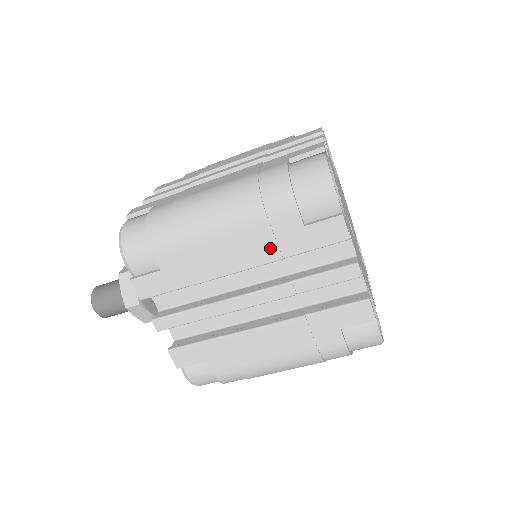
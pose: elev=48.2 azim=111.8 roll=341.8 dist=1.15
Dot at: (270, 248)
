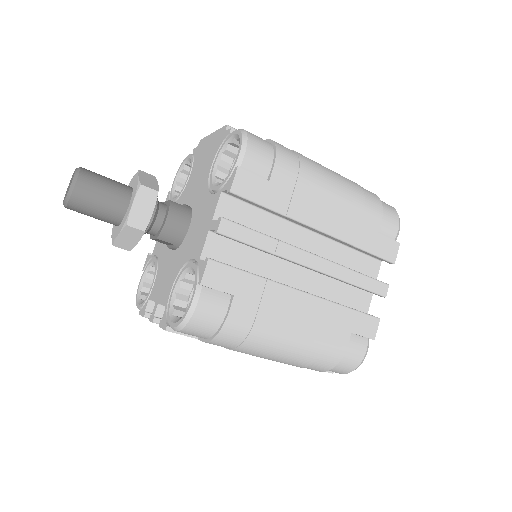
Dot at: occluded
